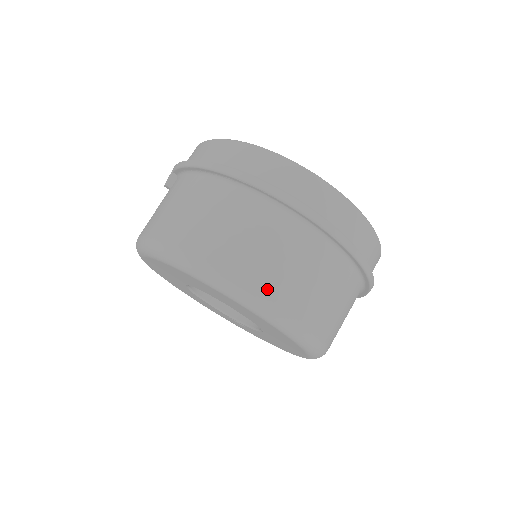
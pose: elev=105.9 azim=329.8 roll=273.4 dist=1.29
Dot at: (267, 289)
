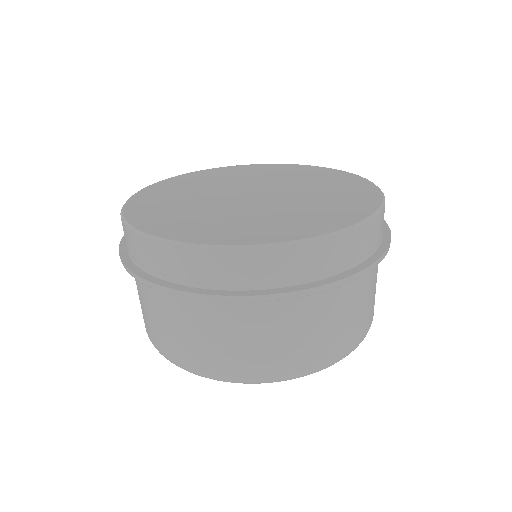
Dot at: (224, 370)
